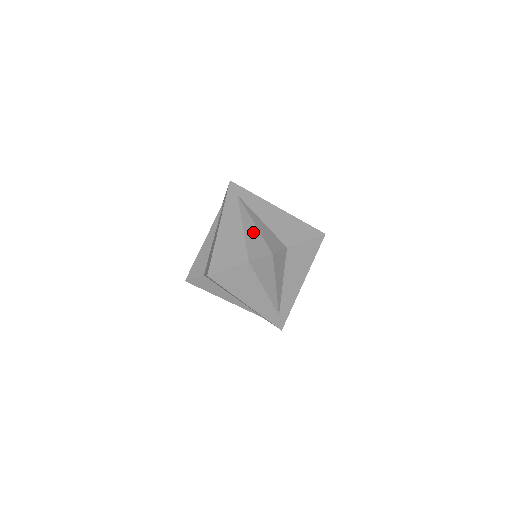
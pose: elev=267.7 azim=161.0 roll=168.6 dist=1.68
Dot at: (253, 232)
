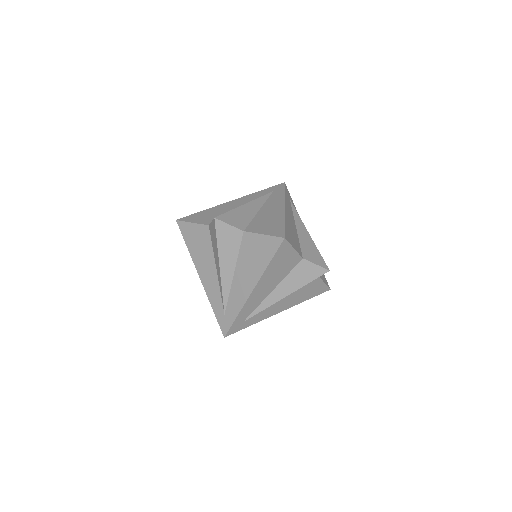
Dot at: (308, 239)
